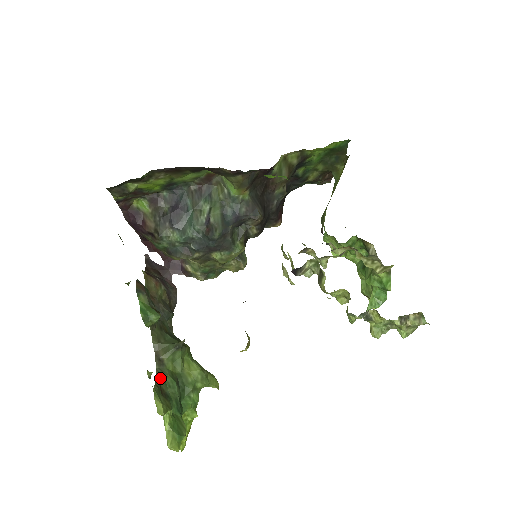
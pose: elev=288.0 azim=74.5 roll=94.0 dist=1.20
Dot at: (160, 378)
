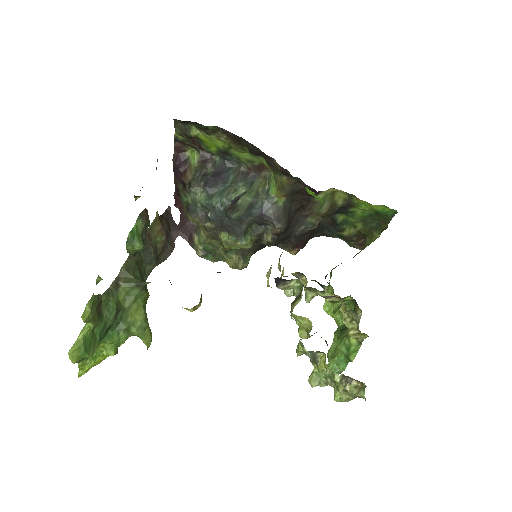
Dot at: (106, 296)
